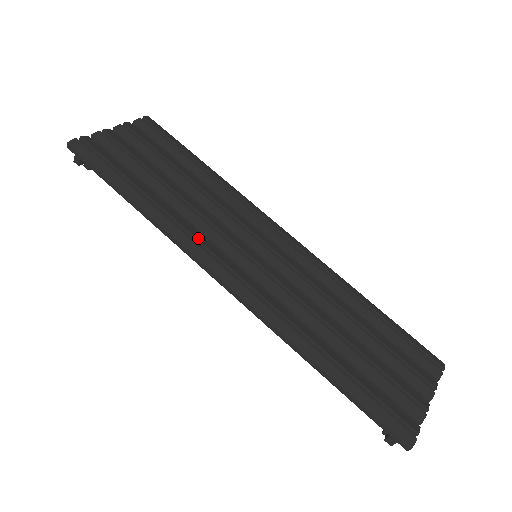
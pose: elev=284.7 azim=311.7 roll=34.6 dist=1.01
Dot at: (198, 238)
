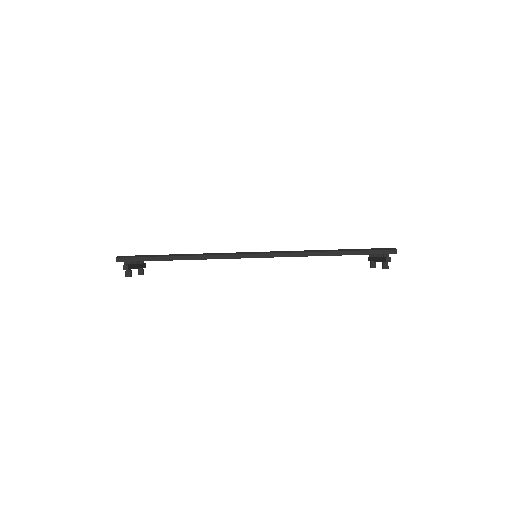
Dot at: occluded
